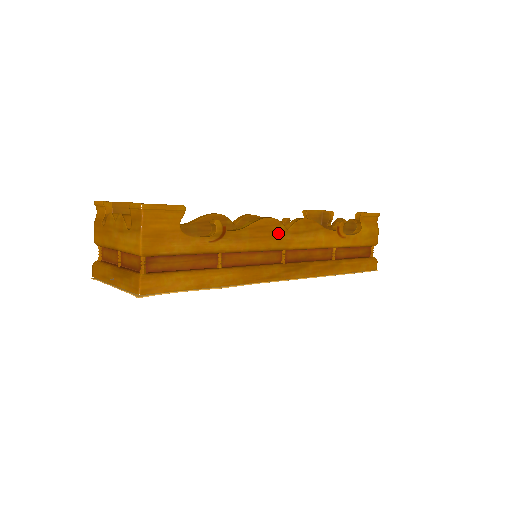
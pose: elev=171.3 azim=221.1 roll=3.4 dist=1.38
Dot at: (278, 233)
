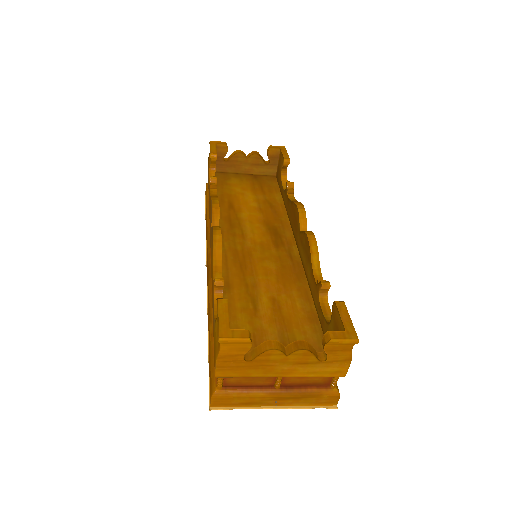
Dot at: occluded
